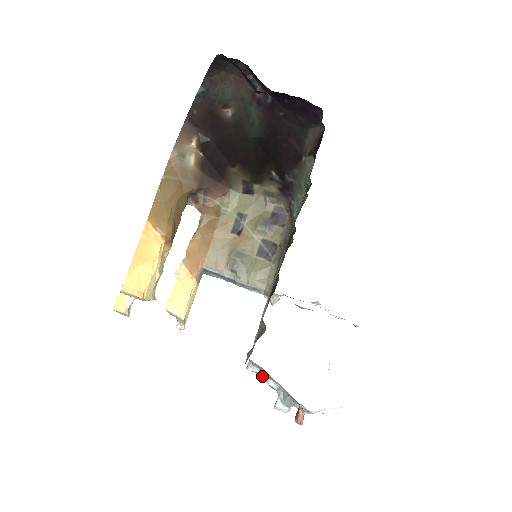
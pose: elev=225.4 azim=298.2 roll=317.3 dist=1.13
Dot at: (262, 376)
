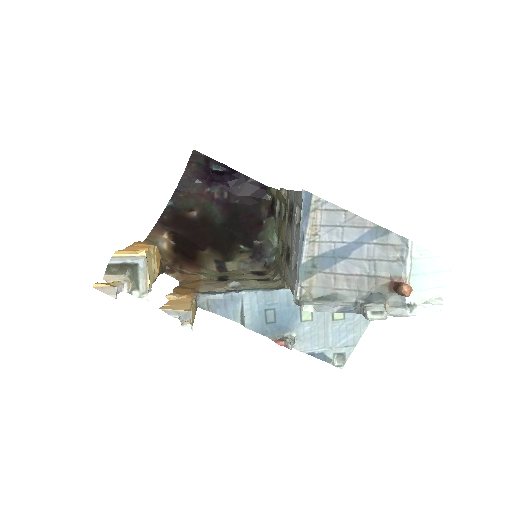
Dot at: (326, 303)
